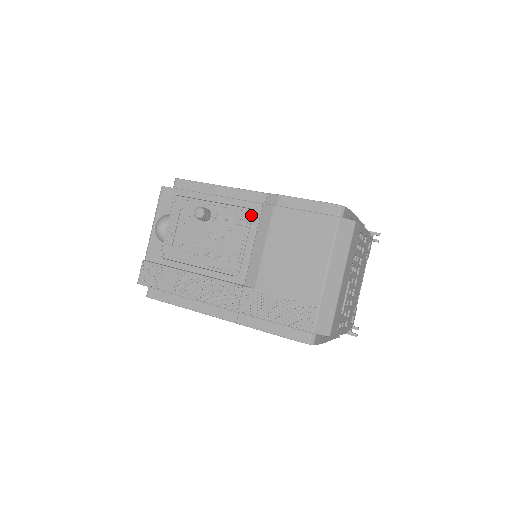
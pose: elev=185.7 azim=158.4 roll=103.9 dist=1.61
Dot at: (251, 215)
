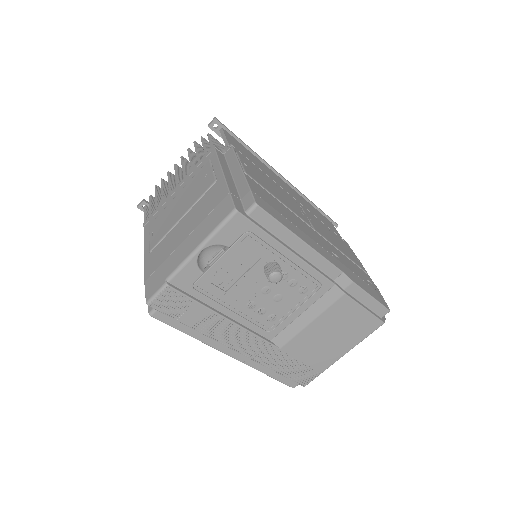
Dot at: (318, 289)
